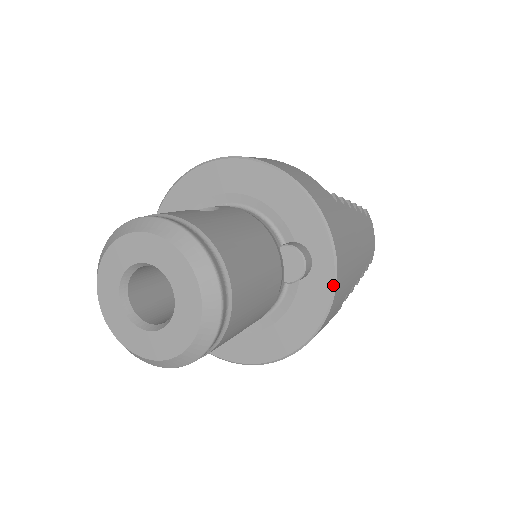
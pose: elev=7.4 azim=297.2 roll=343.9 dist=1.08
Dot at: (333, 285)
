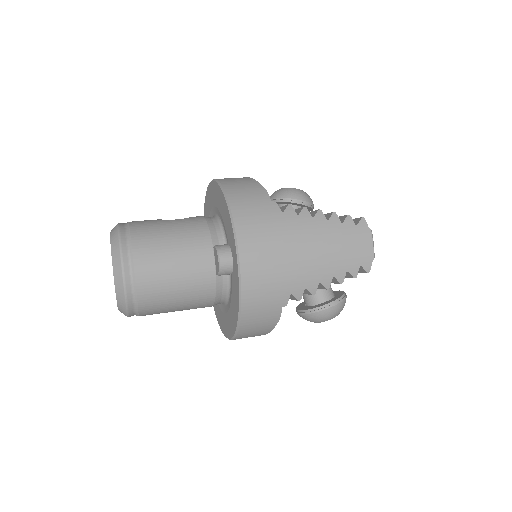
Dot at: (238, 280)
